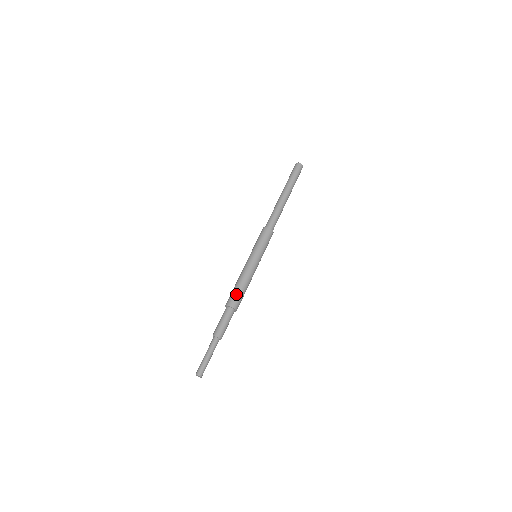
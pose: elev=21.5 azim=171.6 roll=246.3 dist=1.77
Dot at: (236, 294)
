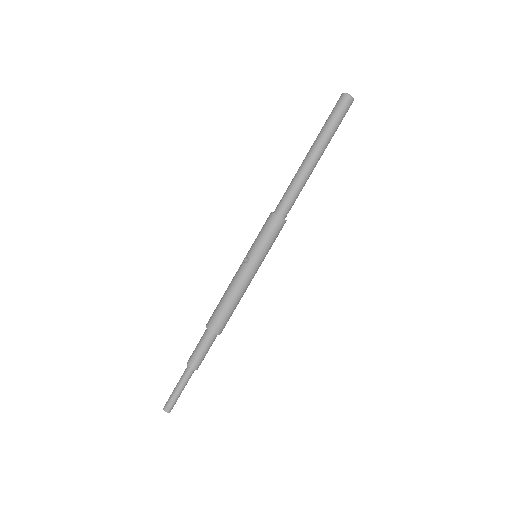
Dot at: (225, 318)
